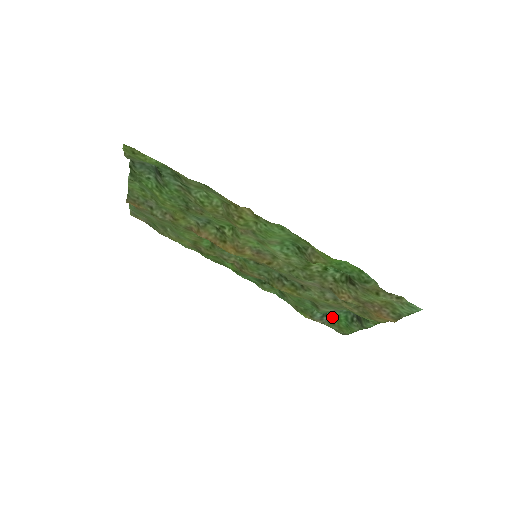
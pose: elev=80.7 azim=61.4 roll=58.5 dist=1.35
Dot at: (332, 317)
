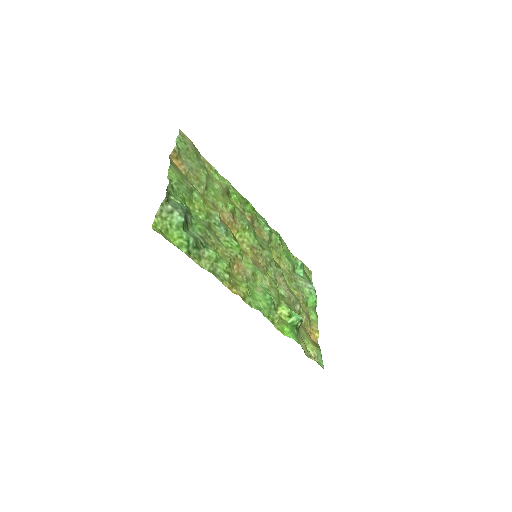
Dot at: (305, 274)
